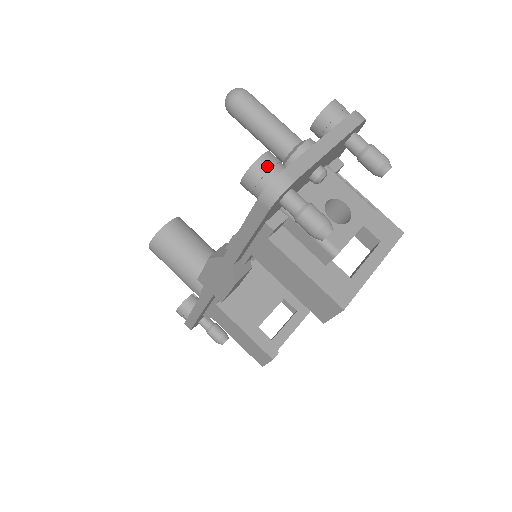
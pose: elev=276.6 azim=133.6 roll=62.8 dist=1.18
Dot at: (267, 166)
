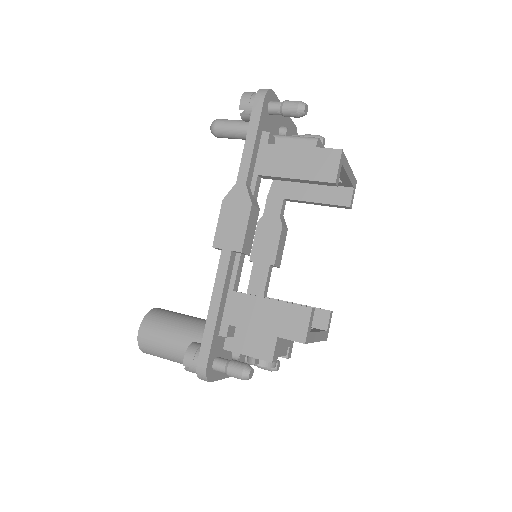
Dot at: (254, 93)
